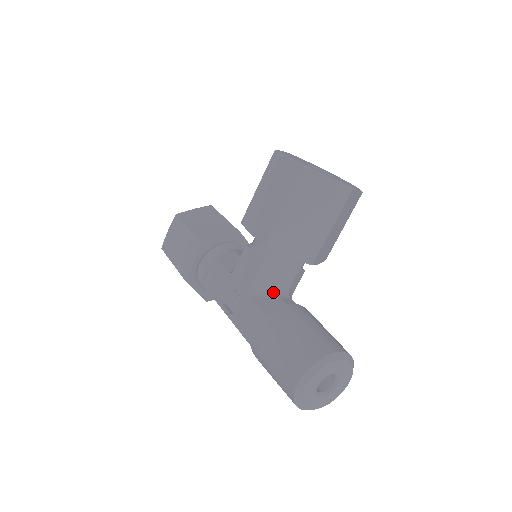
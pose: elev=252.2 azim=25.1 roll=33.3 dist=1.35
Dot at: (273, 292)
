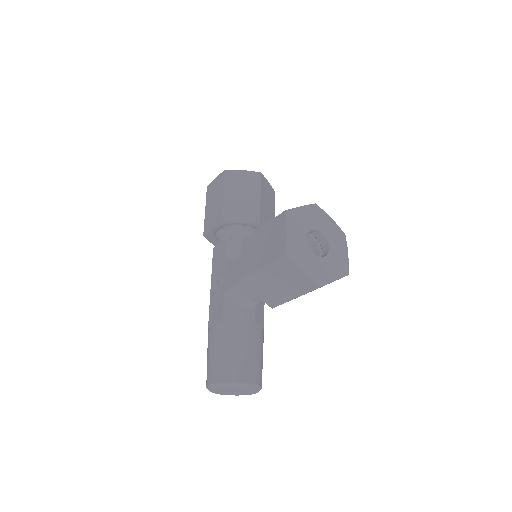
Dot at: (242, 302)
